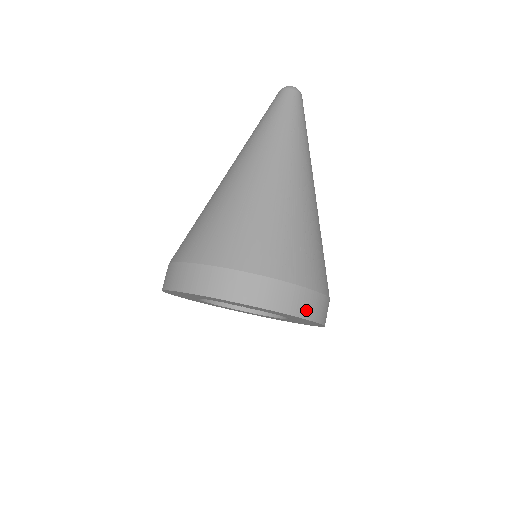
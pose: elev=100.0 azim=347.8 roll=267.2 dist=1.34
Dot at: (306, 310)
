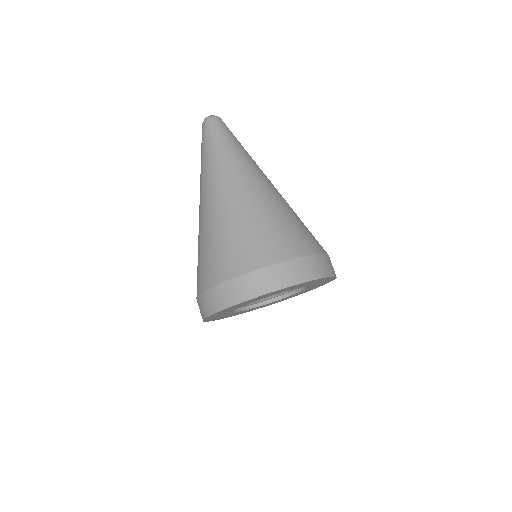
Dot at: occluded
